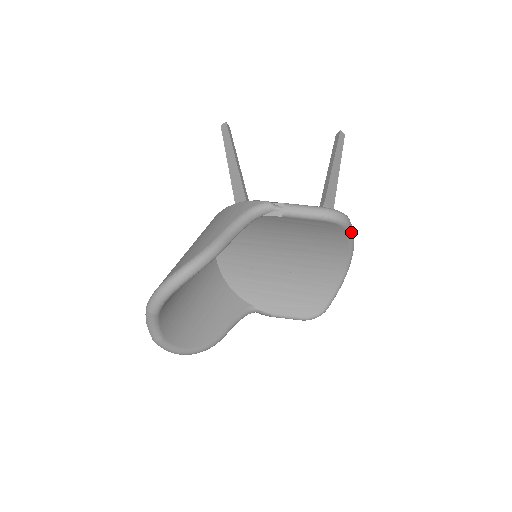
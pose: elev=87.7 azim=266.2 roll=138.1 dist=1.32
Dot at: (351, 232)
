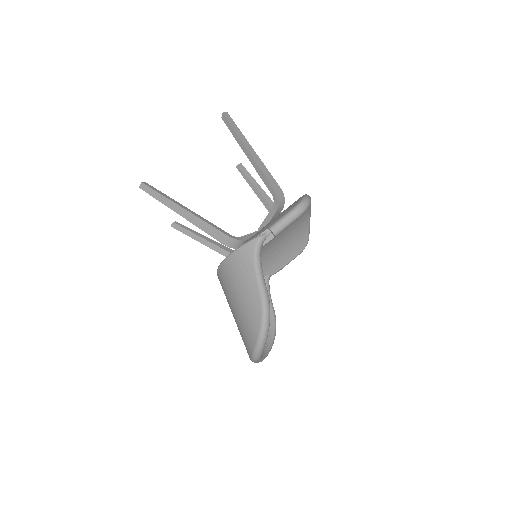
Dot at: occluded
